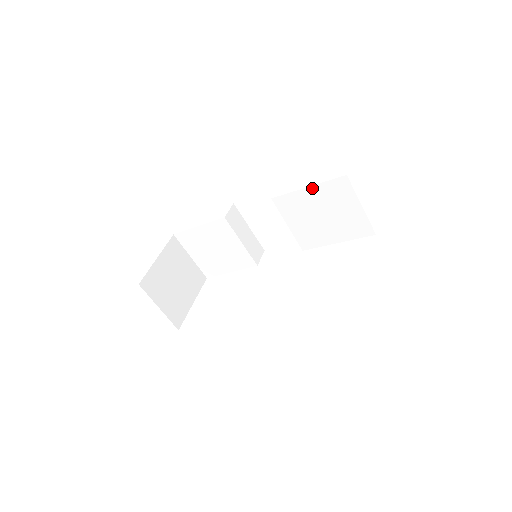
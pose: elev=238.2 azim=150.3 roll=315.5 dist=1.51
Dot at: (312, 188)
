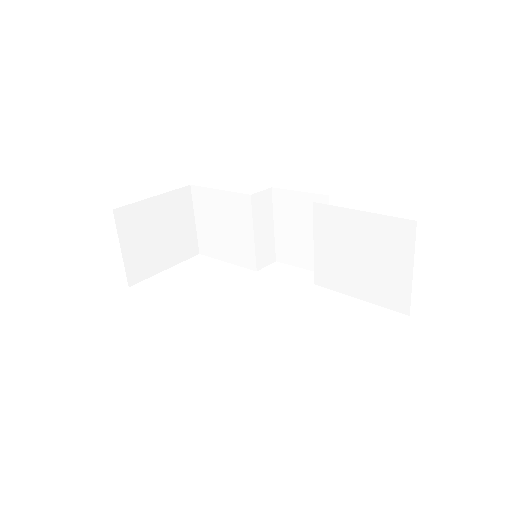
Dot at: (366, 215)
